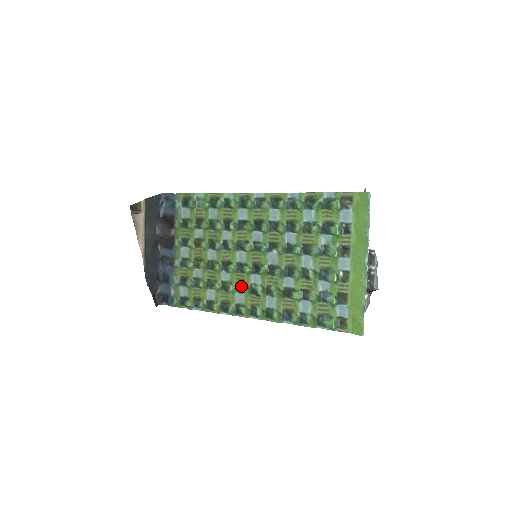
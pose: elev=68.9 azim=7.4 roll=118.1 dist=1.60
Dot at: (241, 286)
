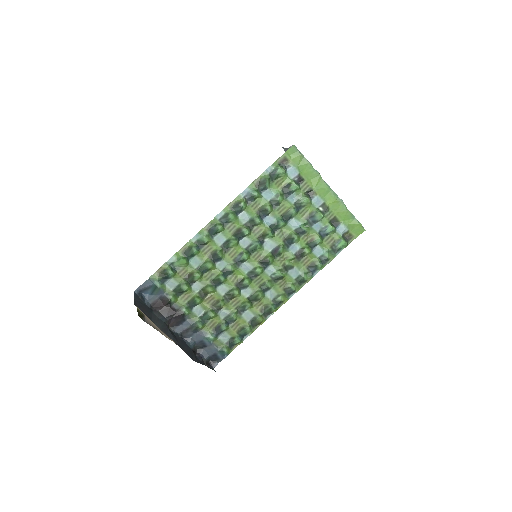
Dot at: (265, 285)
